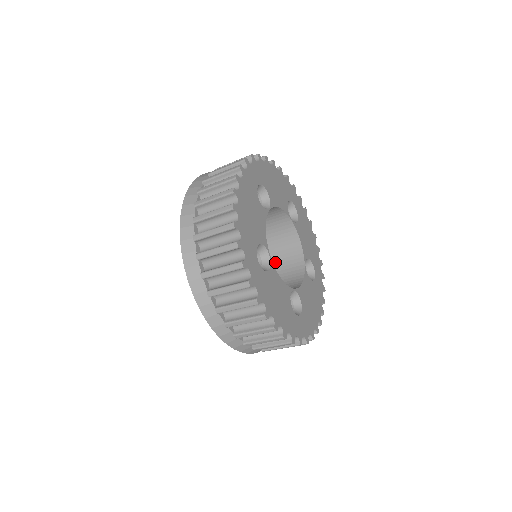
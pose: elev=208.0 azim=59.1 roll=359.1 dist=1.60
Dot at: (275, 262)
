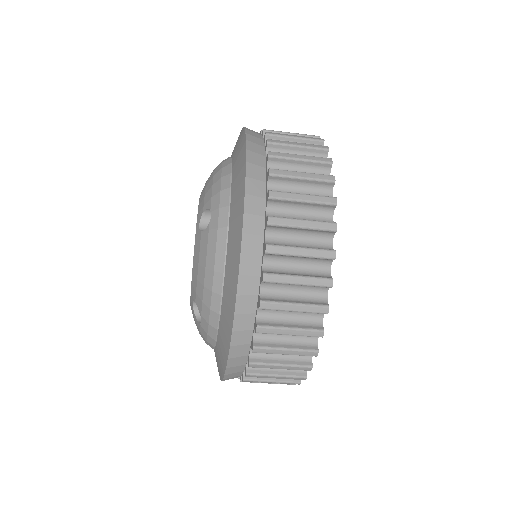
Dot at: occluded
